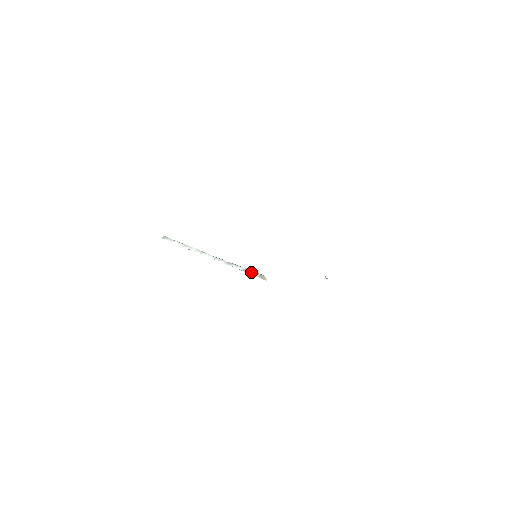
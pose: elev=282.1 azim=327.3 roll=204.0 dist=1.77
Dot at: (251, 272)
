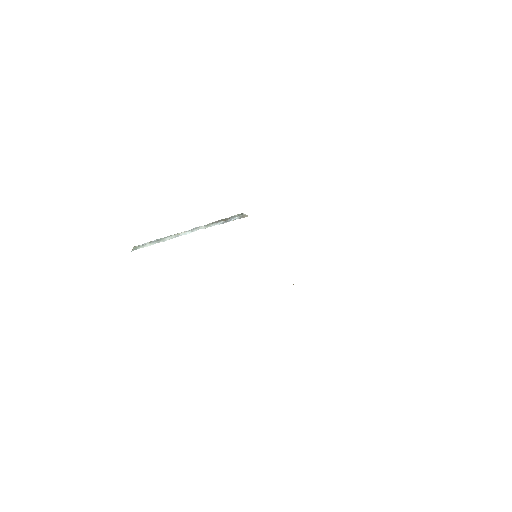
Dot at: (231, 219)
